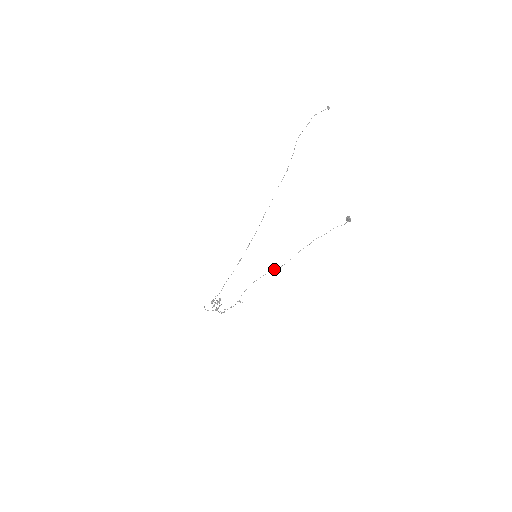
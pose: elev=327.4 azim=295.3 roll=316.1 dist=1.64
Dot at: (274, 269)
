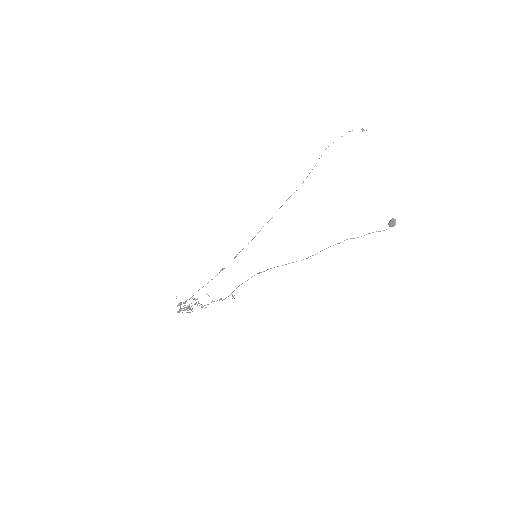
Dot at: occluded
